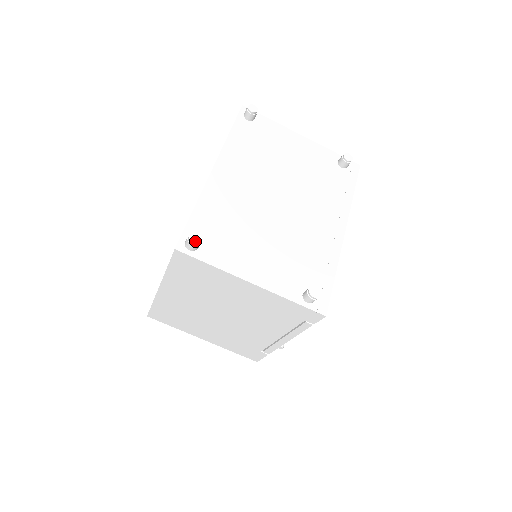
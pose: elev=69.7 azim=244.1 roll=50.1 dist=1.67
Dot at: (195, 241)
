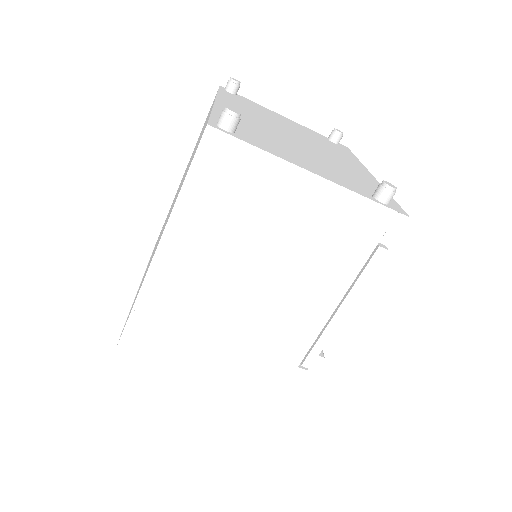
Dot at: (235, 112)
